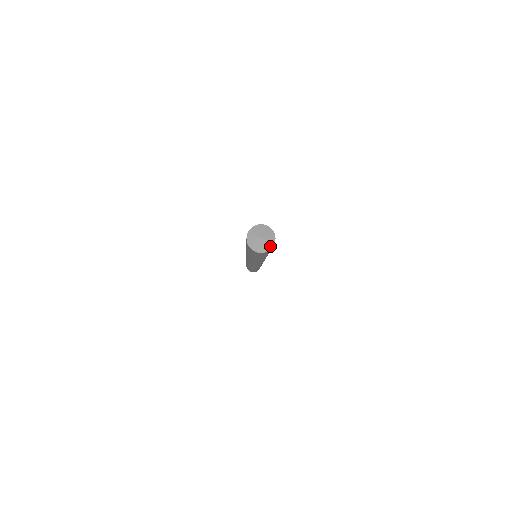
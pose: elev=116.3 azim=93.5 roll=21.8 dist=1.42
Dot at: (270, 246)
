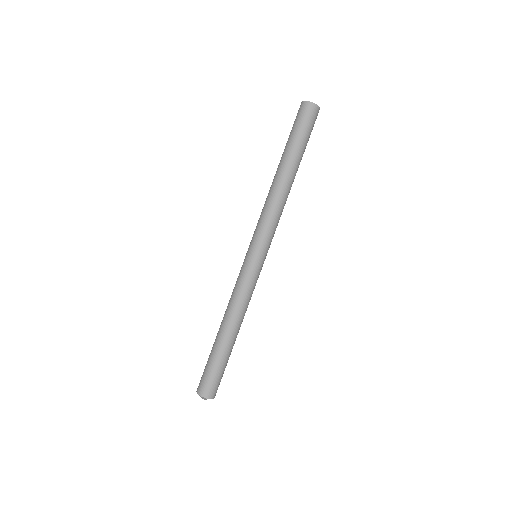
Dot at: occluded
